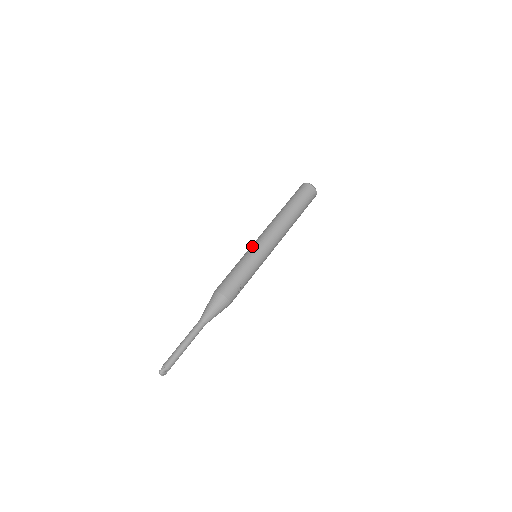
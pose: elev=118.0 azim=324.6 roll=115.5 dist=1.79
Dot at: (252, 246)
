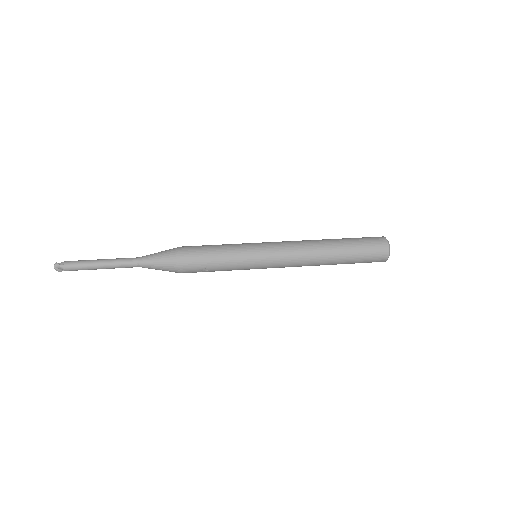
Dot at: (261, 244)
